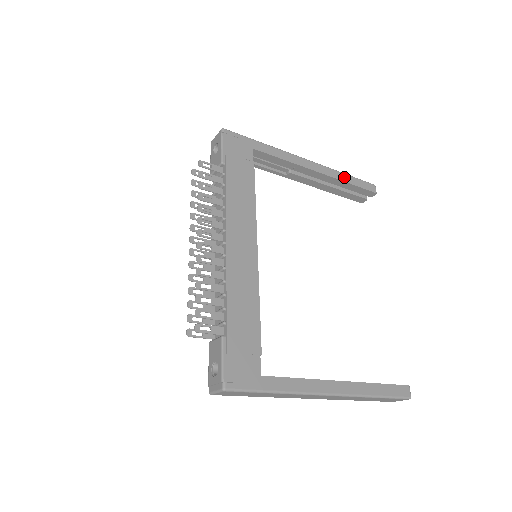
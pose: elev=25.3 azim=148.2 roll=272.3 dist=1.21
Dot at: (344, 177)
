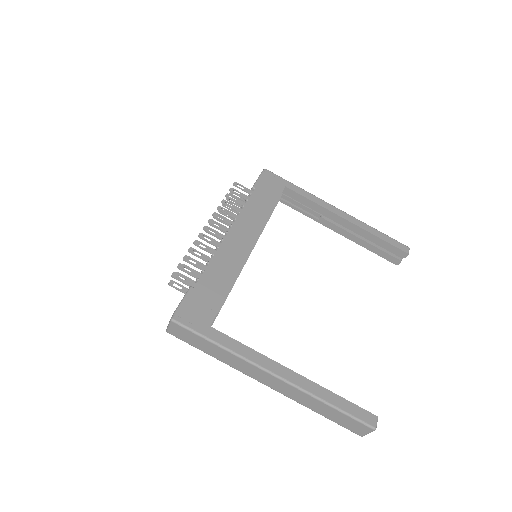
Dot at: (373, 231)
